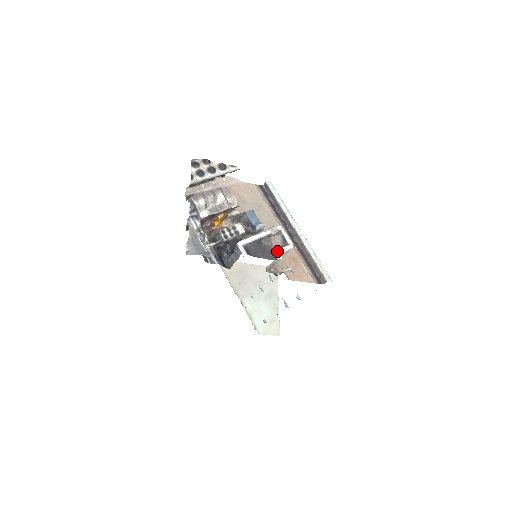
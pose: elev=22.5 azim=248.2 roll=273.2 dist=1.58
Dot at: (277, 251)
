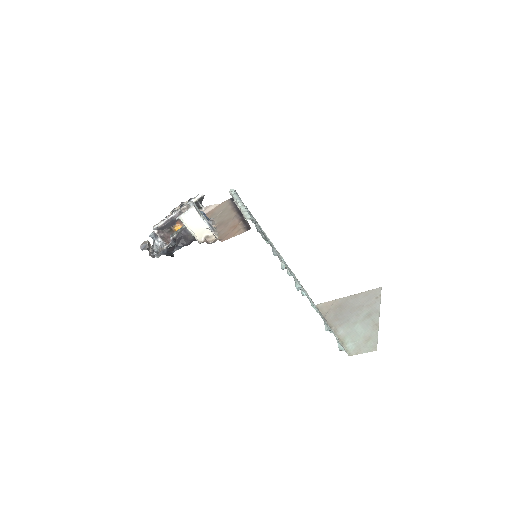
Dot at: (178, 217)
